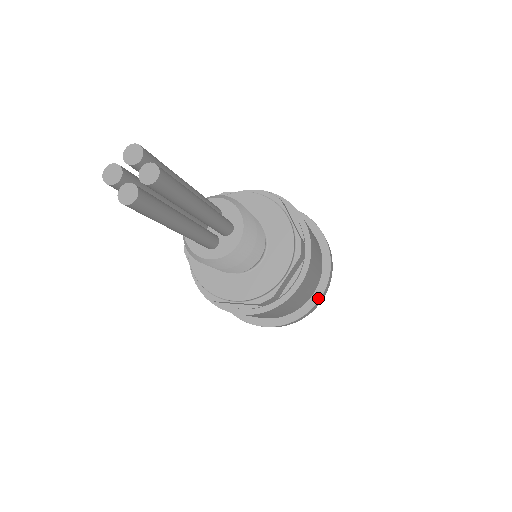
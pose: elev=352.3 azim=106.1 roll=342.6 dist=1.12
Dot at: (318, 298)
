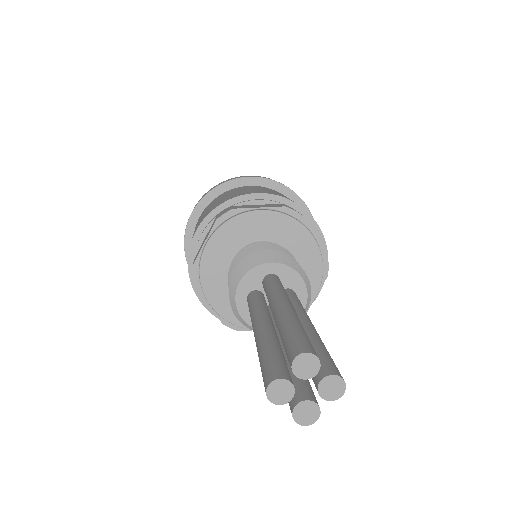
Dot at: occluded
